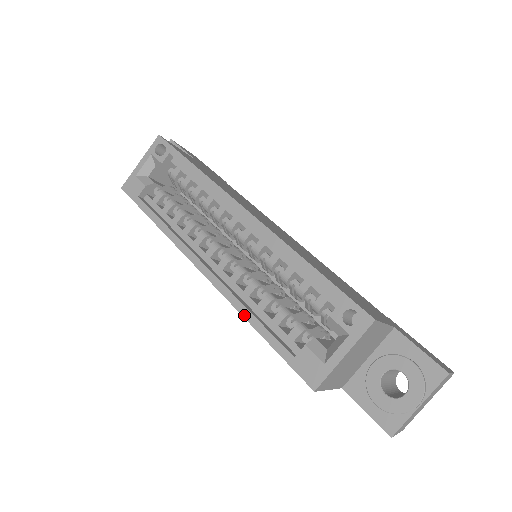
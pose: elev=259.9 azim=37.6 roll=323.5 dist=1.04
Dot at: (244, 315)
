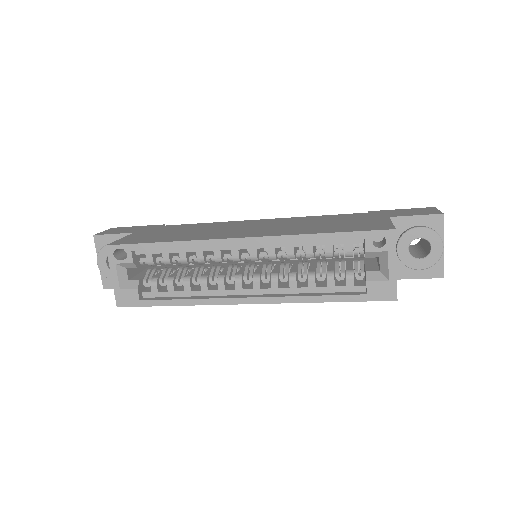
Dot at: (309, 301)
